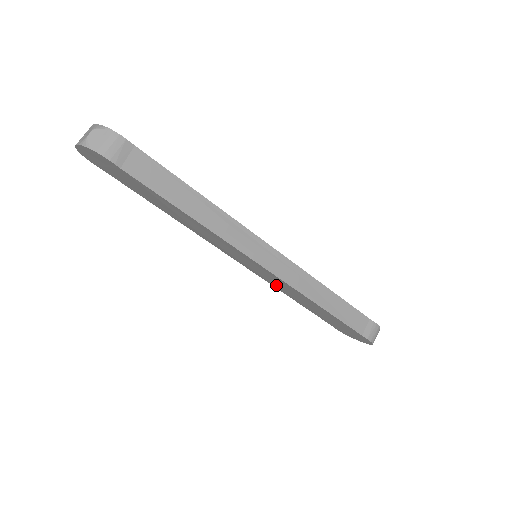
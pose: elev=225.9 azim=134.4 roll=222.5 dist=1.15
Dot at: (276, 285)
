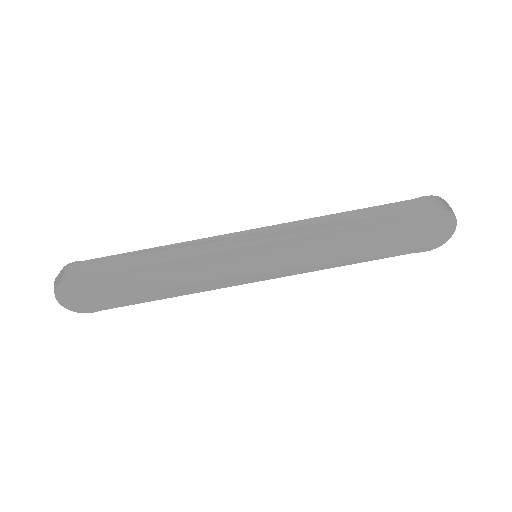
Dot at: (306, 264)
